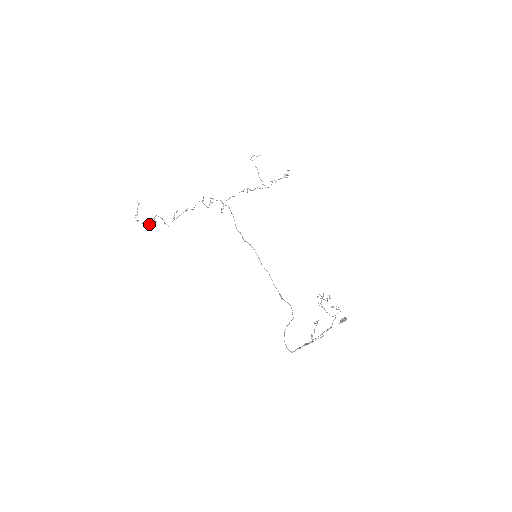
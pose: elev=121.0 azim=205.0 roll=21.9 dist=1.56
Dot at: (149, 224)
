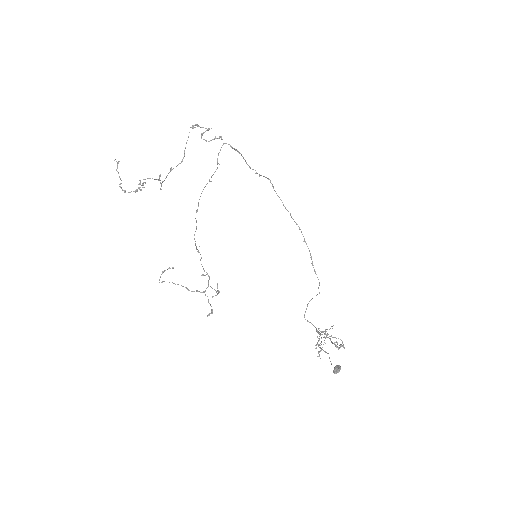
Dot at: (139, 189)
